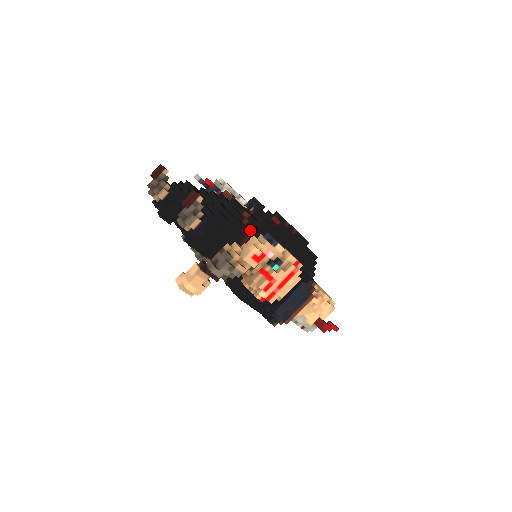
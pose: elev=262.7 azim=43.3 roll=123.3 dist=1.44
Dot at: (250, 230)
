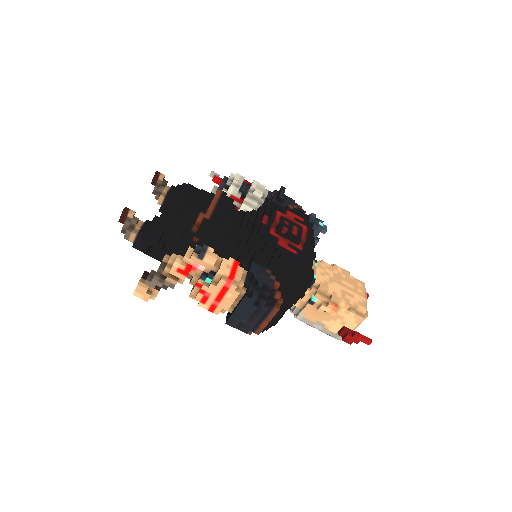
Dot at: (199, 239)
